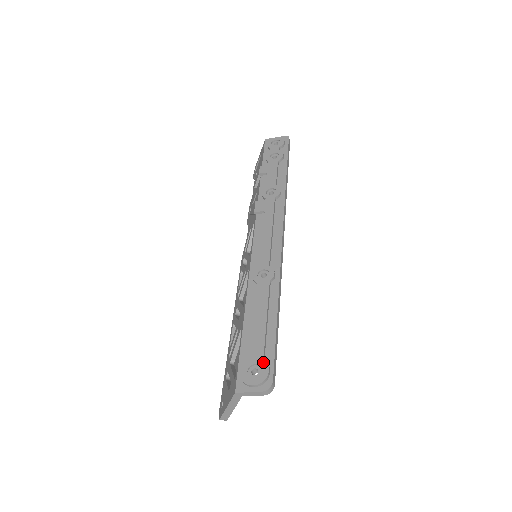
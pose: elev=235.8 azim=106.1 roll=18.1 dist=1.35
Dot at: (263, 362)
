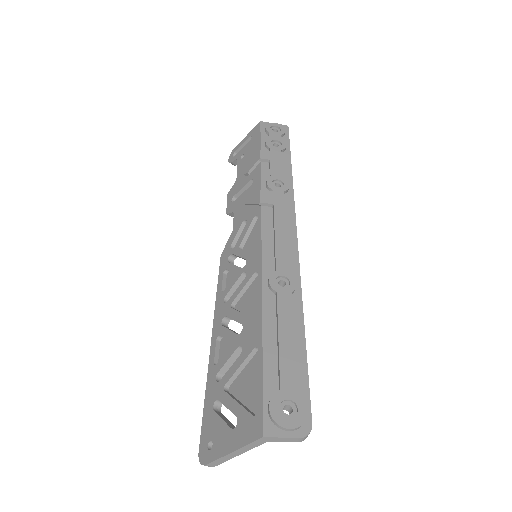
Dot at: (299, 398)
